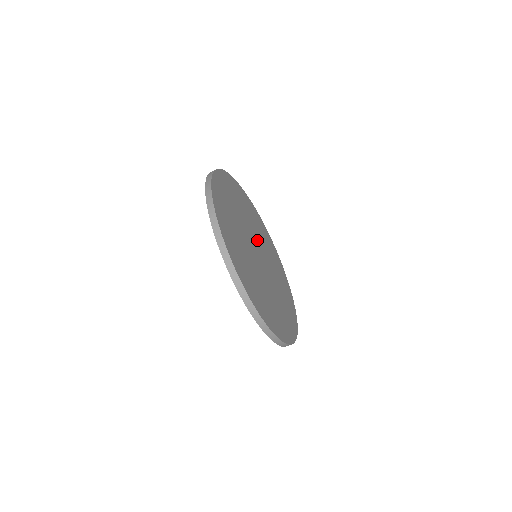
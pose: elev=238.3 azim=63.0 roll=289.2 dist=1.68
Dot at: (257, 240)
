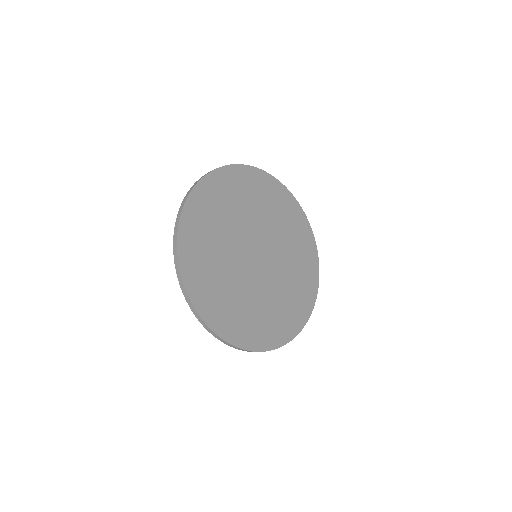
Dot at: (250, 231)
